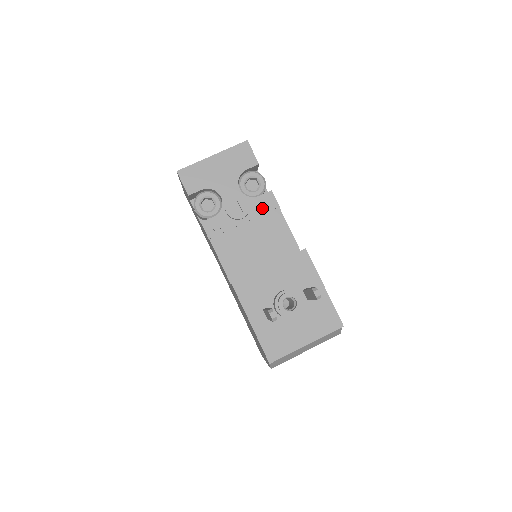
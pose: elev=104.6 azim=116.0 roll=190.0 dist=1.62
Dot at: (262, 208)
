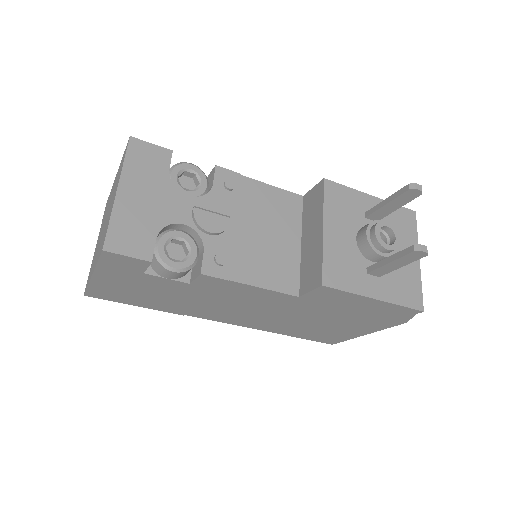
Dot at: (230, 192)
